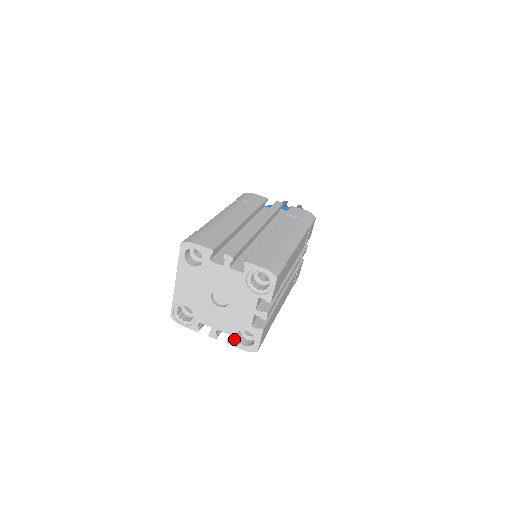
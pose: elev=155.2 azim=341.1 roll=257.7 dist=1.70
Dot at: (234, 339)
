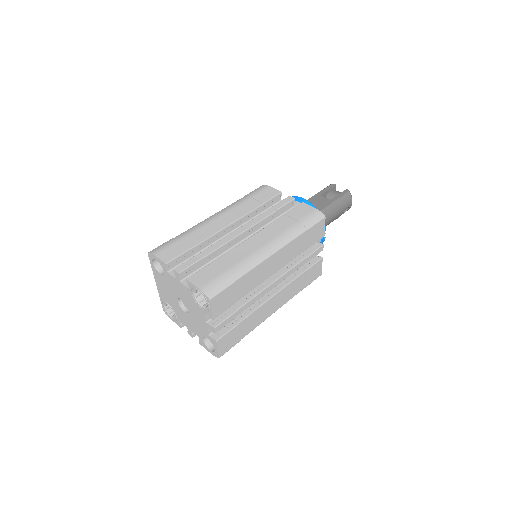
Dot at: (202, 342)
